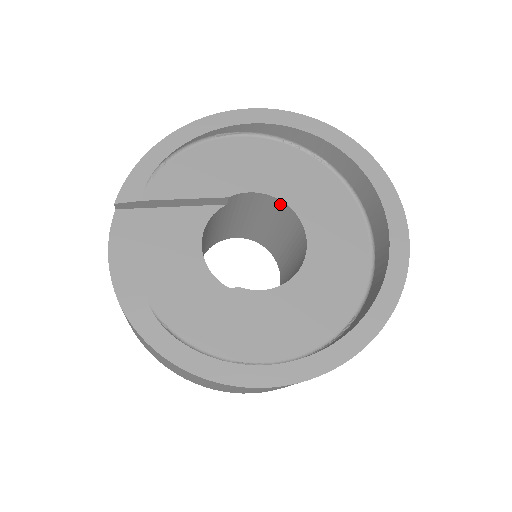
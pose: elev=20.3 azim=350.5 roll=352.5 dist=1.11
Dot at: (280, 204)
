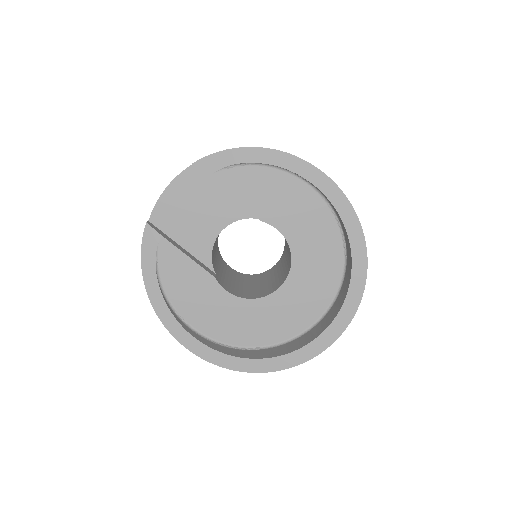
Dot at: (290, 251)
